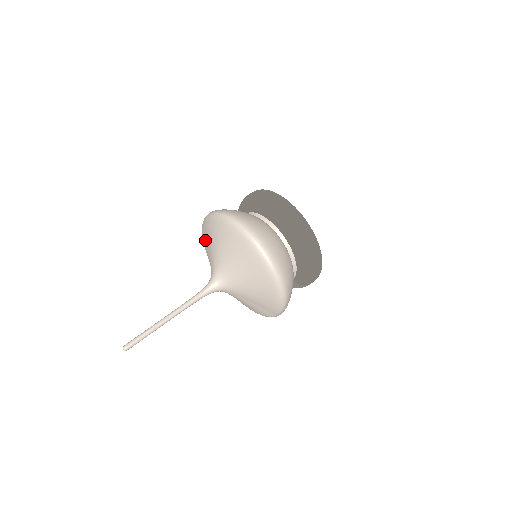
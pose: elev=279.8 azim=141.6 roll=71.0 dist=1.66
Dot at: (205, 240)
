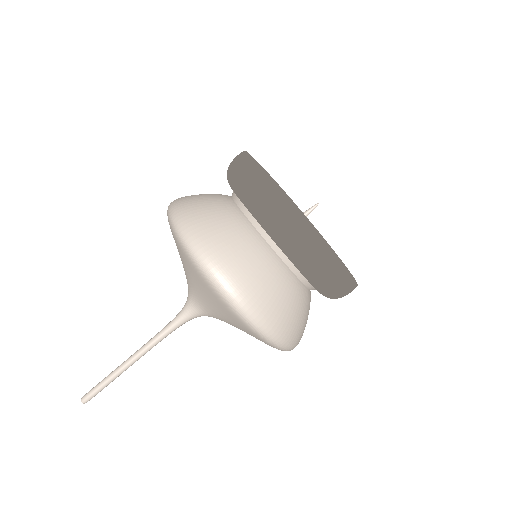
Dot at: occluded
